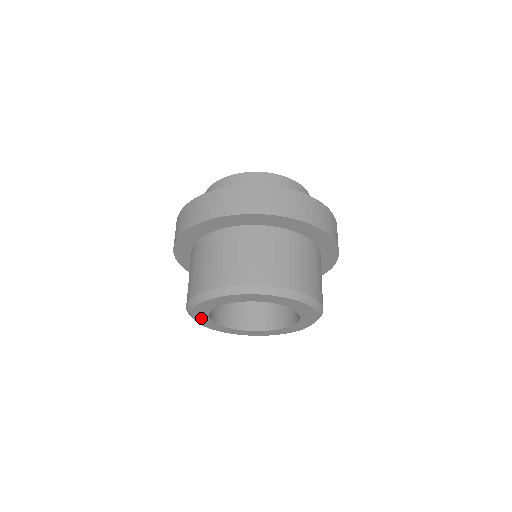
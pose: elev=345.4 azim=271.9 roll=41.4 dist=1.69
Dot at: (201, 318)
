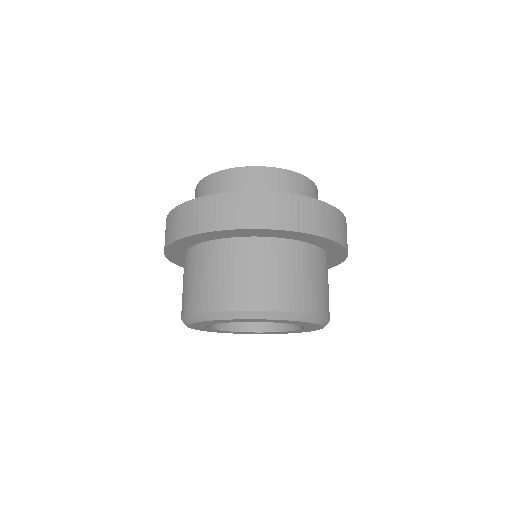
Dot at: (198, 328)
